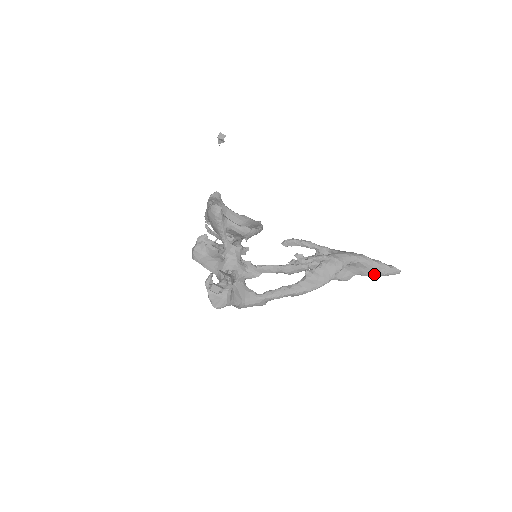
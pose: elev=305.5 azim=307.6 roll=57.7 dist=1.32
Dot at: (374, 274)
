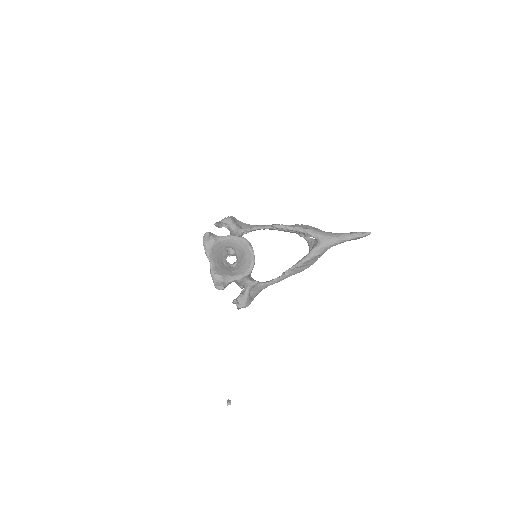
Dot at: occluded
